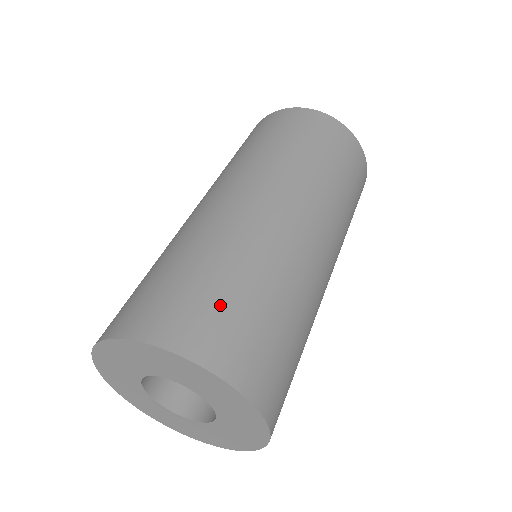
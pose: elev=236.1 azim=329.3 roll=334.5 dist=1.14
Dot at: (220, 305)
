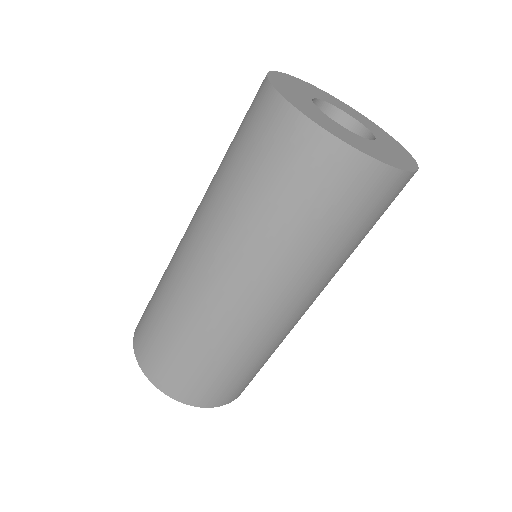
Dot at: (175, 363)
